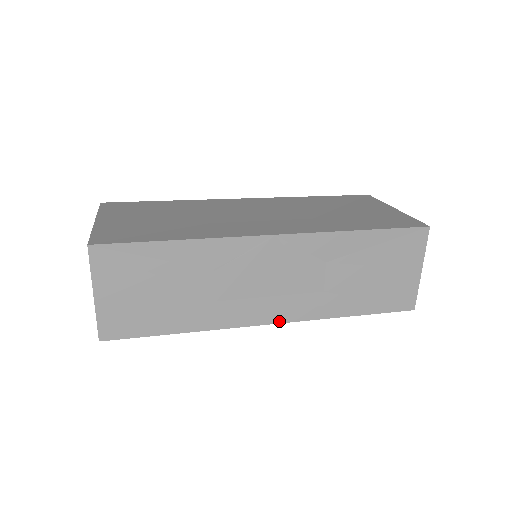
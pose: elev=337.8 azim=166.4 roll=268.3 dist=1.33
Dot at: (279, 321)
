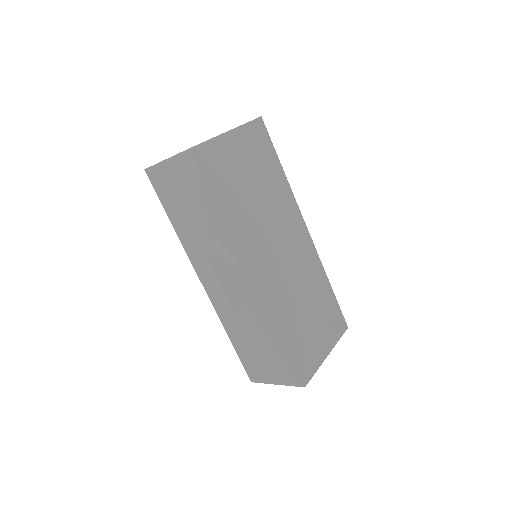
Dot at: (206, 290)
